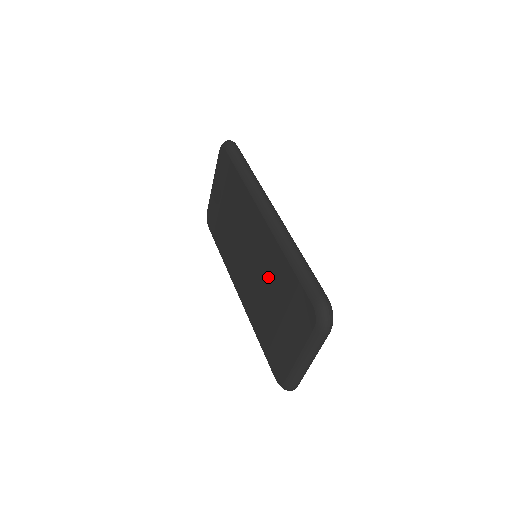
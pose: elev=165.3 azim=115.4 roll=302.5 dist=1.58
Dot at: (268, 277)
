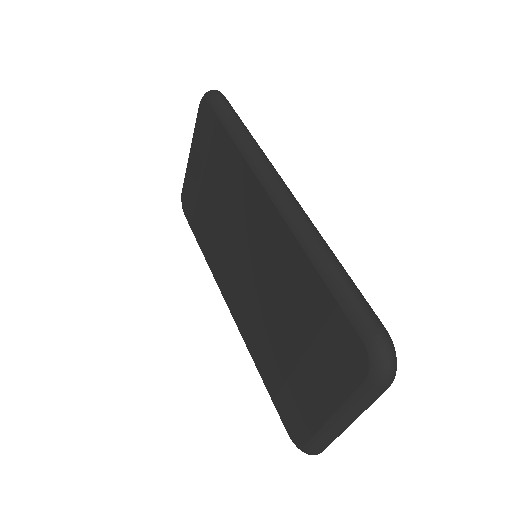
Dot at: (279, 290)
